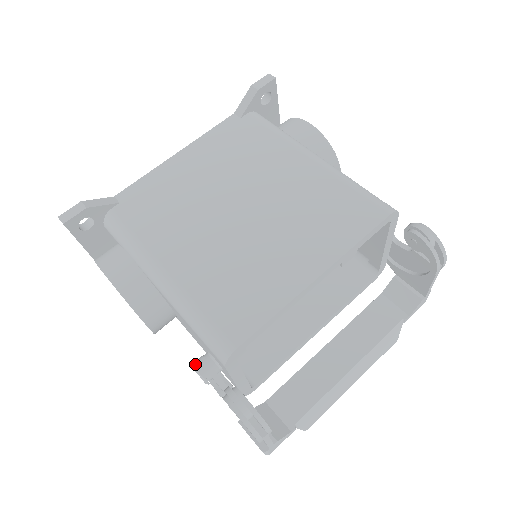
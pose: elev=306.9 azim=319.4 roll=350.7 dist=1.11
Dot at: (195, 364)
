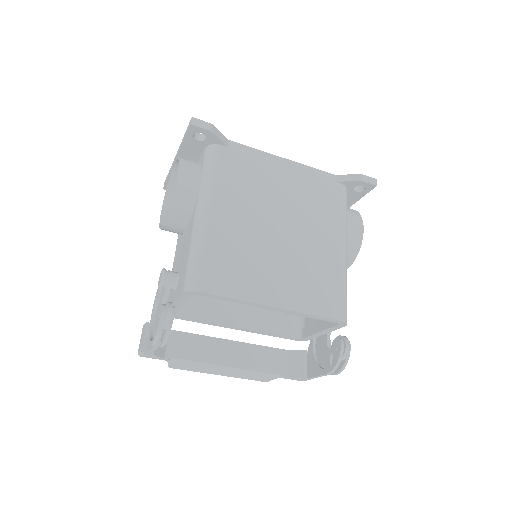
Dot at: (166, 271)
